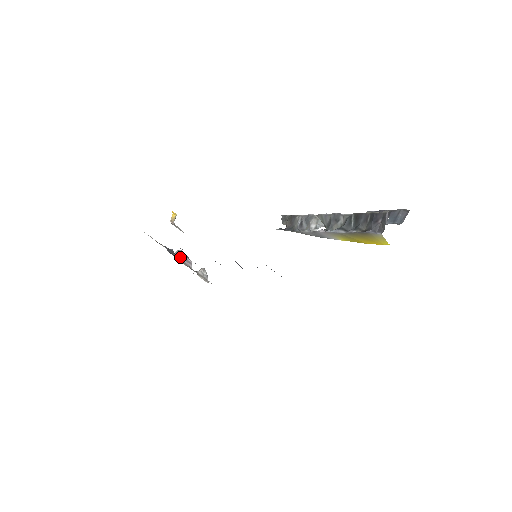
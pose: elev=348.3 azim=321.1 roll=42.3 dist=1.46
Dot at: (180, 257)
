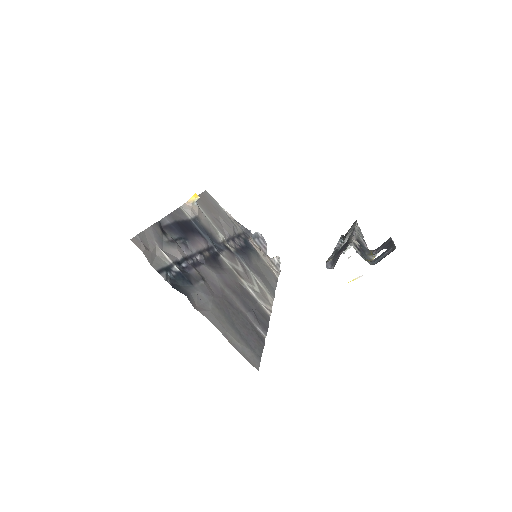
Dot at: (257, 240)
